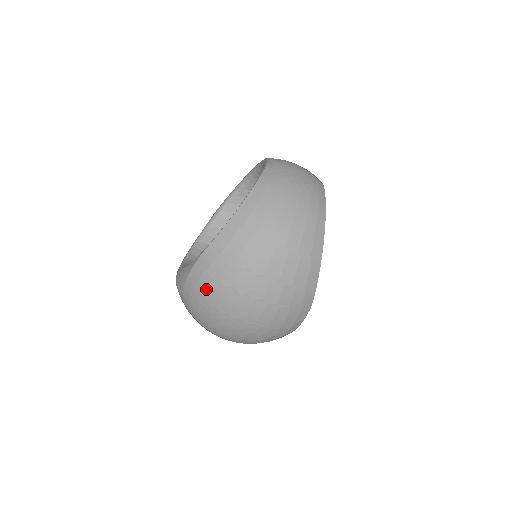
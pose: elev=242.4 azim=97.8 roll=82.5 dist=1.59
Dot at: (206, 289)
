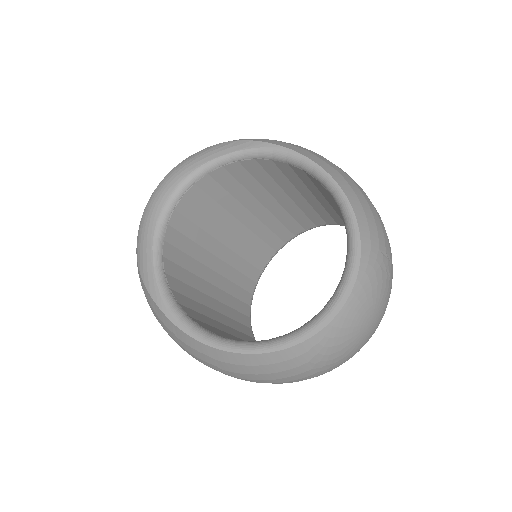
Dot at: (150, 307)
